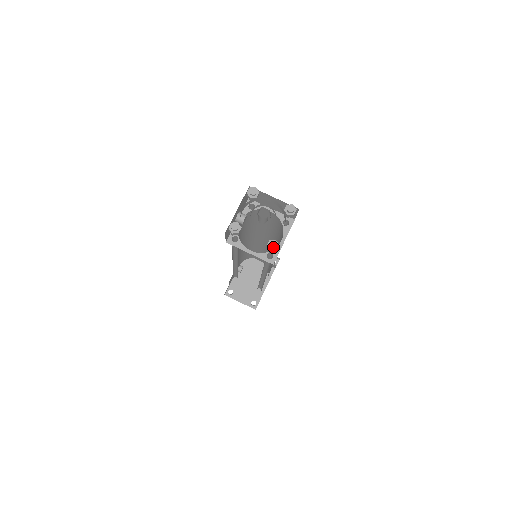
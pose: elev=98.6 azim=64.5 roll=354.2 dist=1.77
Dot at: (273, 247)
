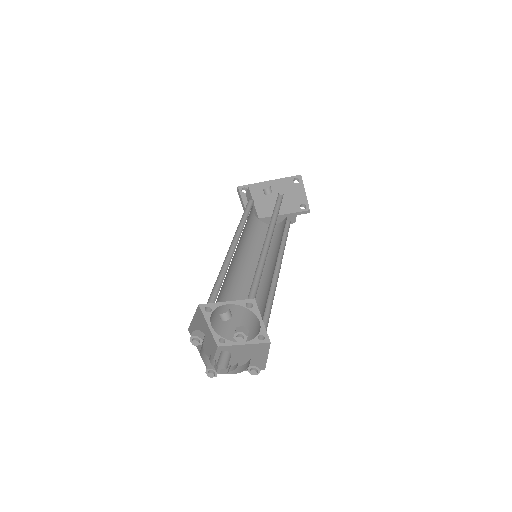
Dot at: (209, 376)
